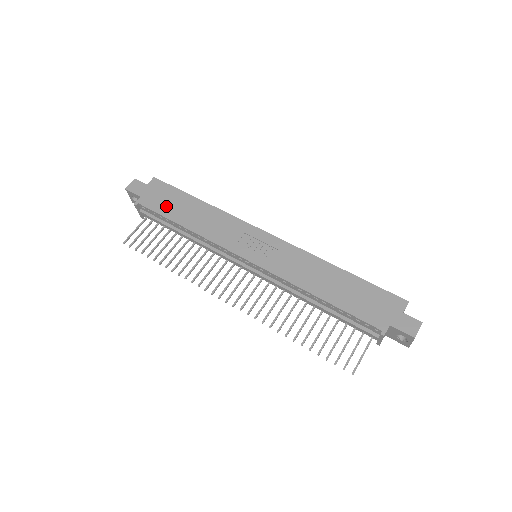
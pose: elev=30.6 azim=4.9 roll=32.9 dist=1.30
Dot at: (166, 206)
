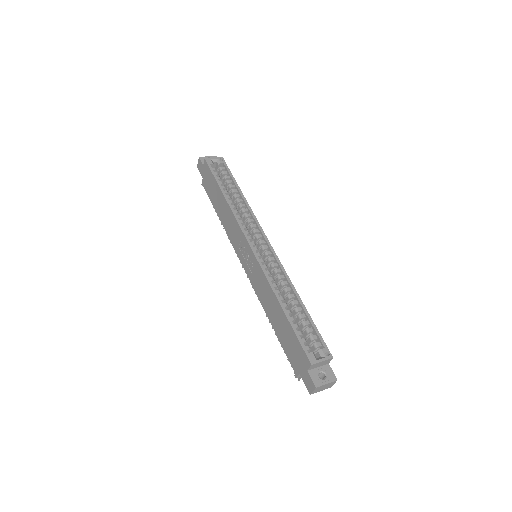
Dot at: (211, 193)
